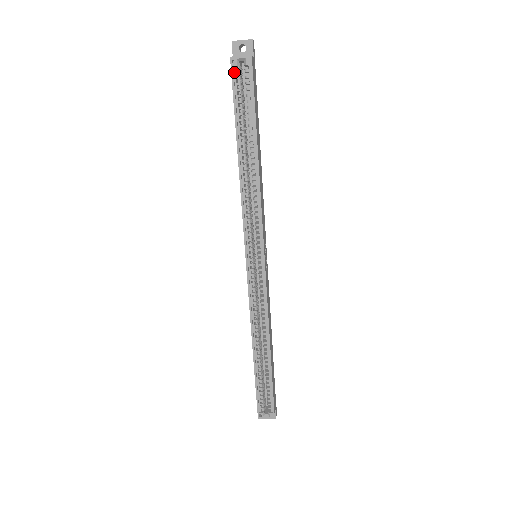
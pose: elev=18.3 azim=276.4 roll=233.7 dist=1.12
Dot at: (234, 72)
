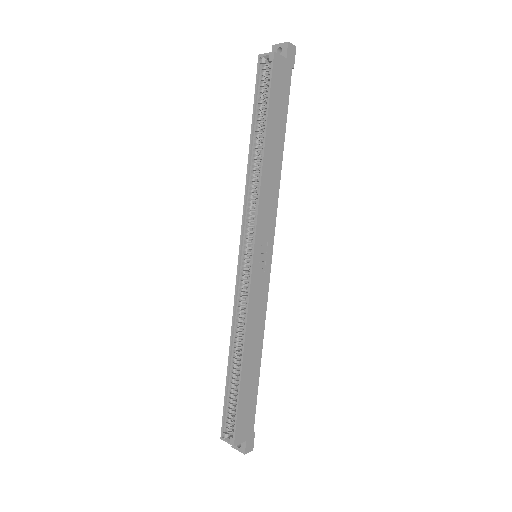
Dot at: (260, 69)
